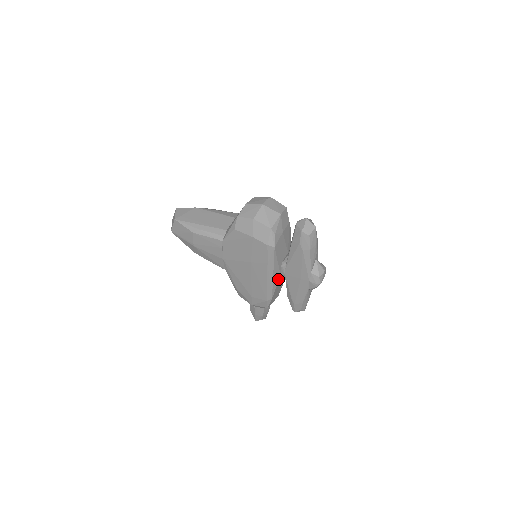
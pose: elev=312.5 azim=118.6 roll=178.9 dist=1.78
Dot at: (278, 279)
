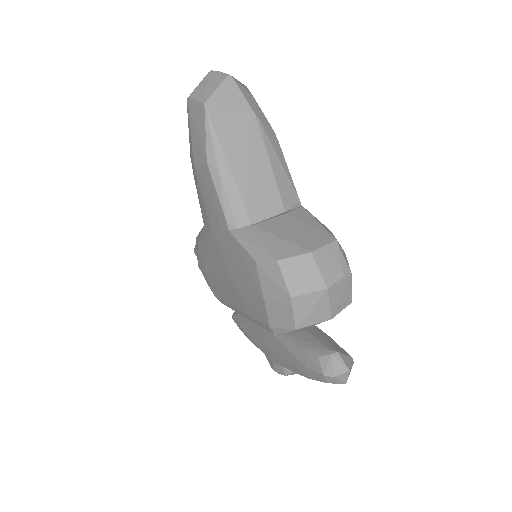
Dot at: occluded
